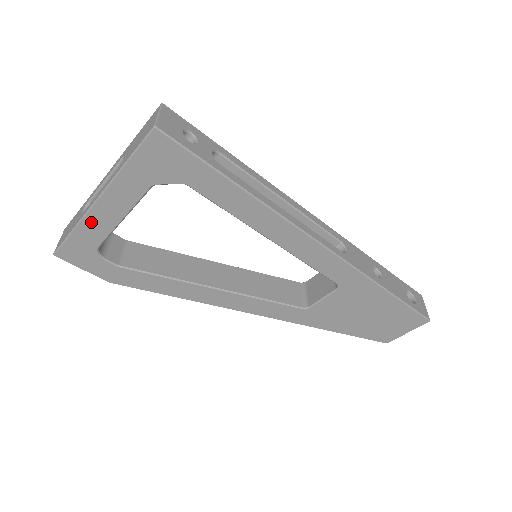
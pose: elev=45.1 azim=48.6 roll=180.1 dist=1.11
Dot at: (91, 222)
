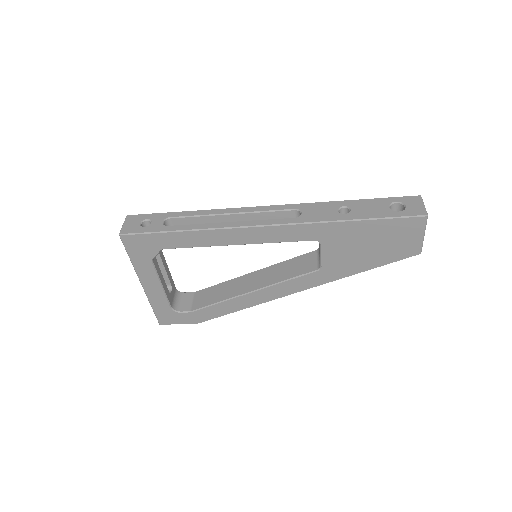
Dot at: (153, 297)
